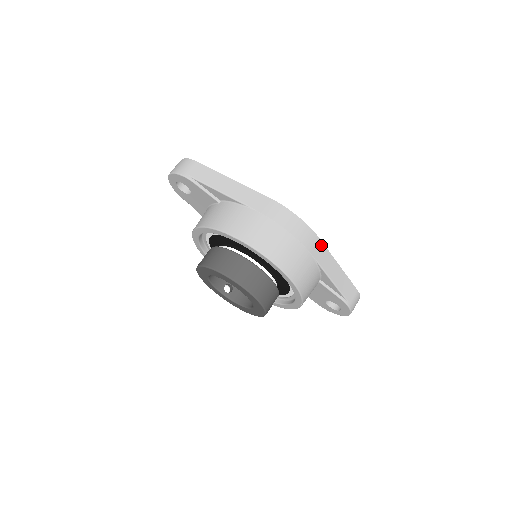
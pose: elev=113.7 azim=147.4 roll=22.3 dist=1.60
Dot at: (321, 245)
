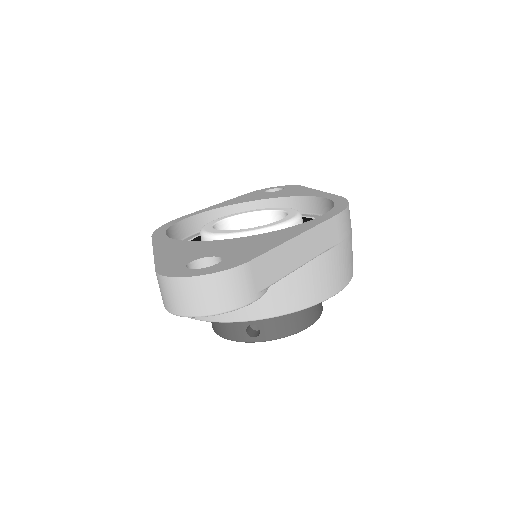
Dot at: occluded
